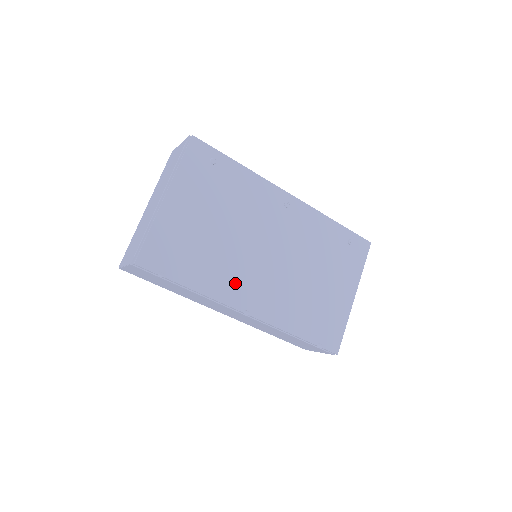
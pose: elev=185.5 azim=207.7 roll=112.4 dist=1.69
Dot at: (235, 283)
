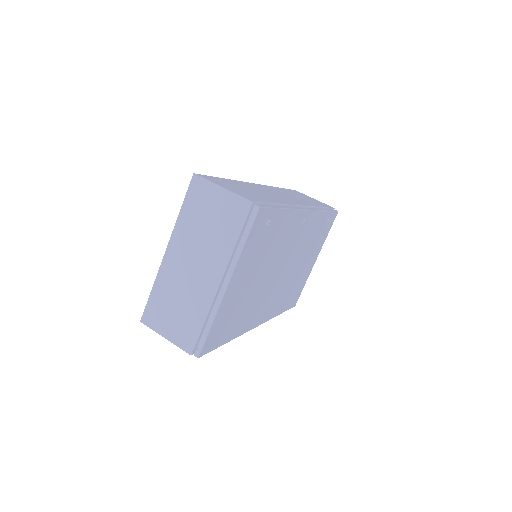
Dot at: (257, 312)
